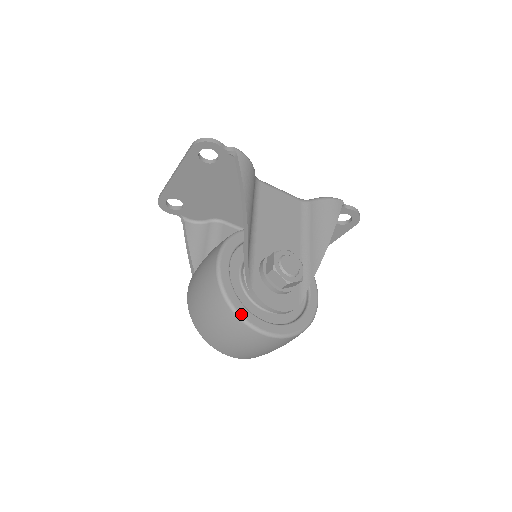
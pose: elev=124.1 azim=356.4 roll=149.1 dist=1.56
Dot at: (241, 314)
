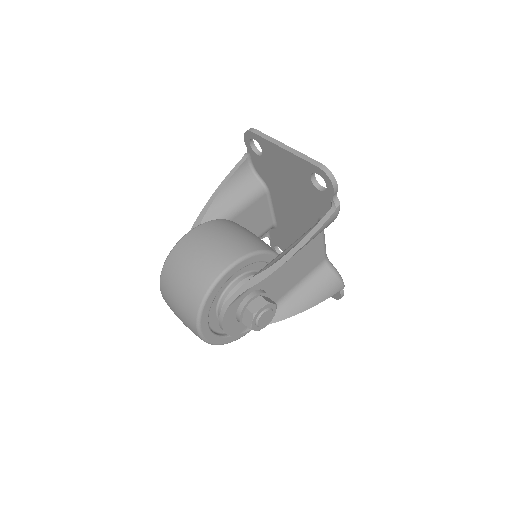
Dot at: (202, 315)
